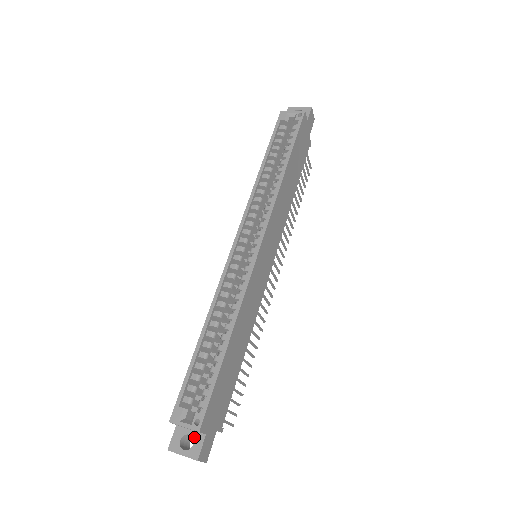
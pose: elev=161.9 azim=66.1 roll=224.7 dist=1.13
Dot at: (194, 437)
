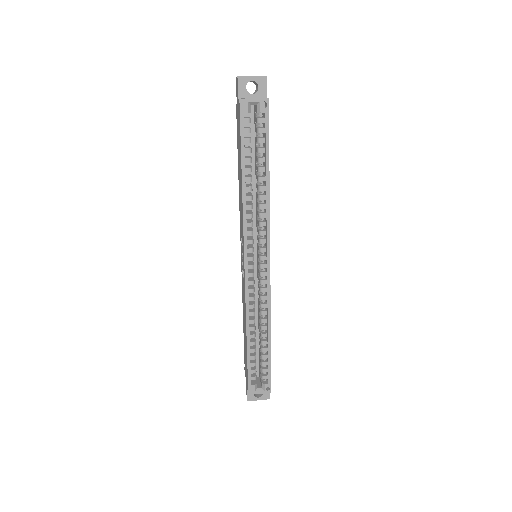
Dot at: occluded
